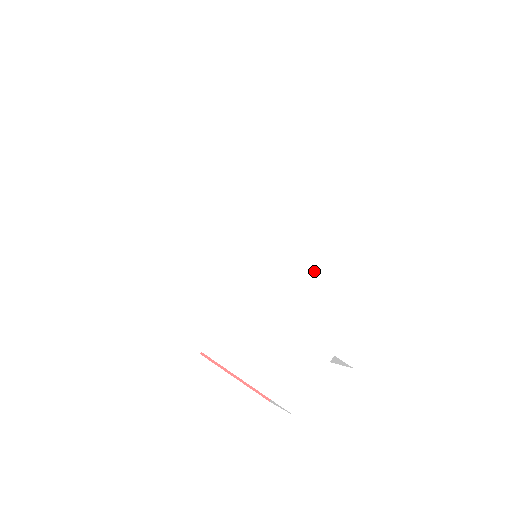
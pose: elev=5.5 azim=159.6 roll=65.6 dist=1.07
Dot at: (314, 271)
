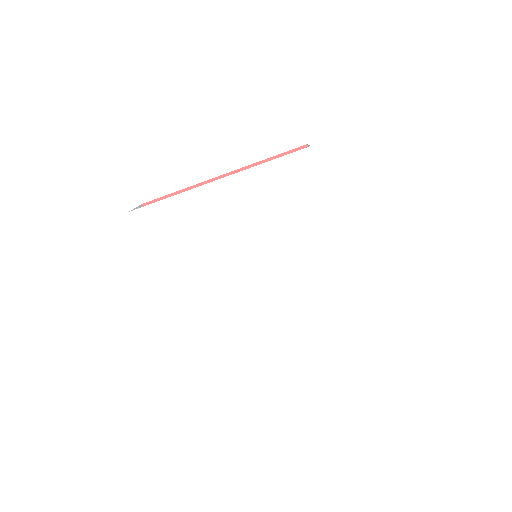
Dot at: (277, 290)
